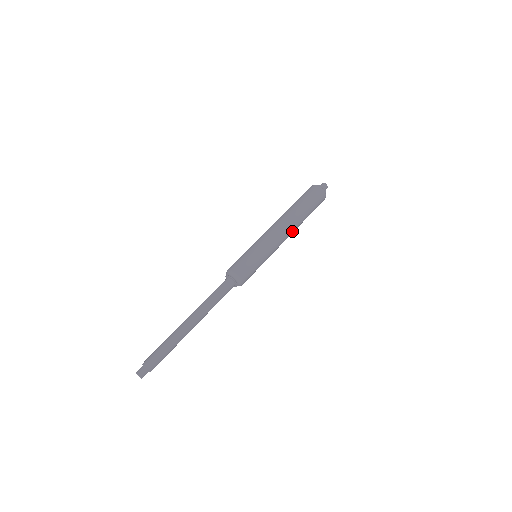
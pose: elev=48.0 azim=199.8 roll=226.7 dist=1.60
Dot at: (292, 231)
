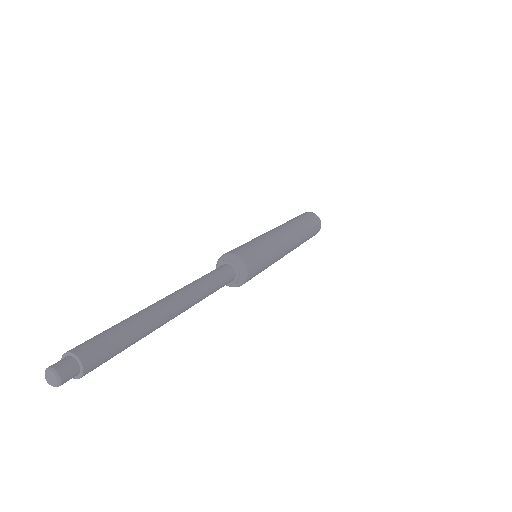
Dot at: (293, 248)
